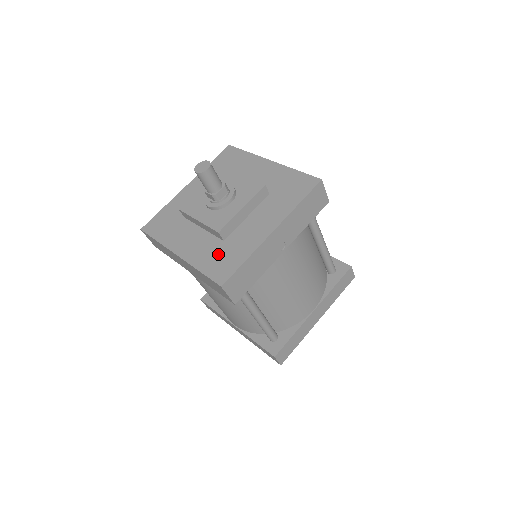
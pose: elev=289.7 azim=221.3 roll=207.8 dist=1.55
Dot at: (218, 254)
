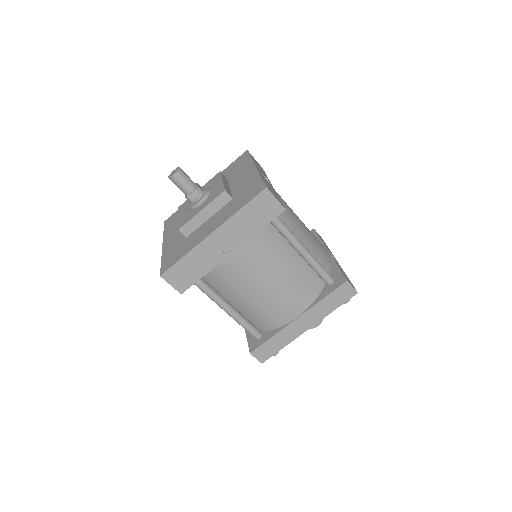
Dot at: (177, 248)
